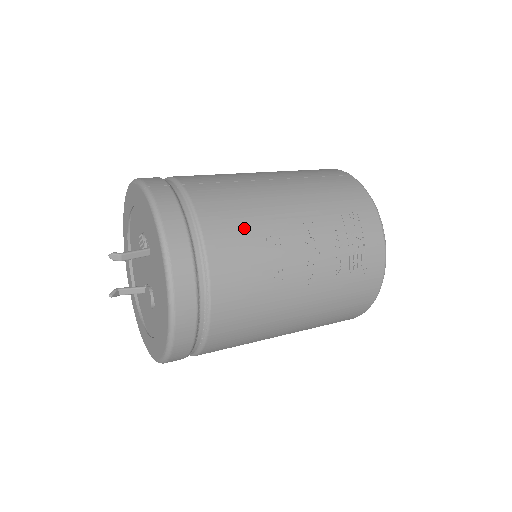
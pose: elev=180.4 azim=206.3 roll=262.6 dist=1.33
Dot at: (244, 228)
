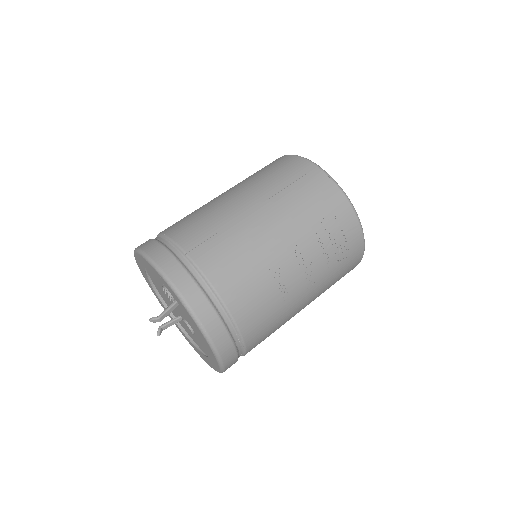
Dot at: (249, 276)
